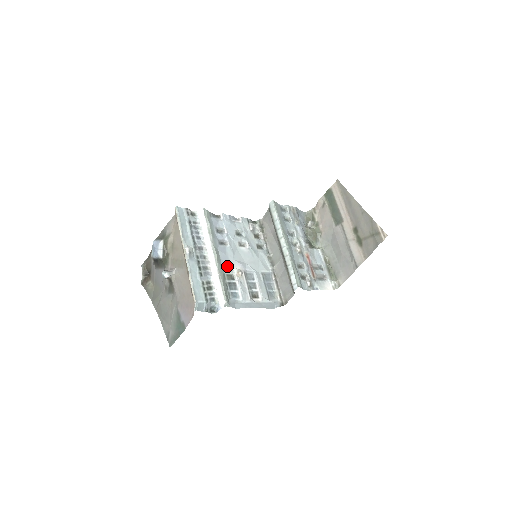
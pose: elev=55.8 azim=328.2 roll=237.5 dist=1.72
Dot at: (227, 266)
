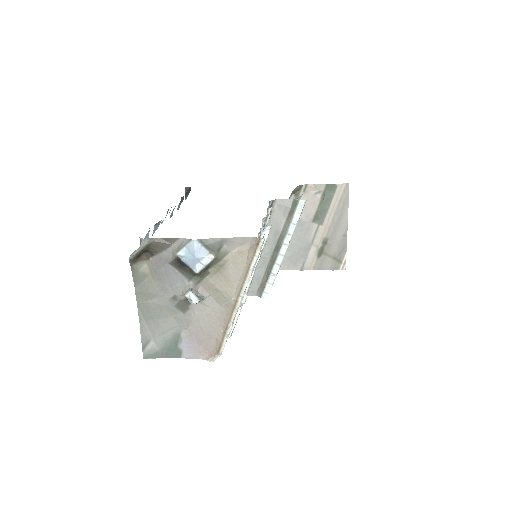
Dot at: occluded
